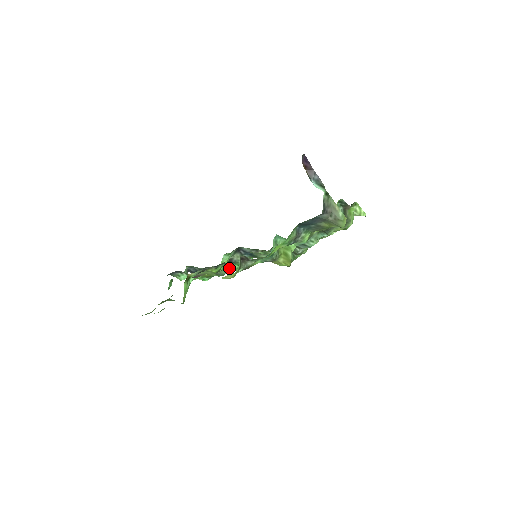
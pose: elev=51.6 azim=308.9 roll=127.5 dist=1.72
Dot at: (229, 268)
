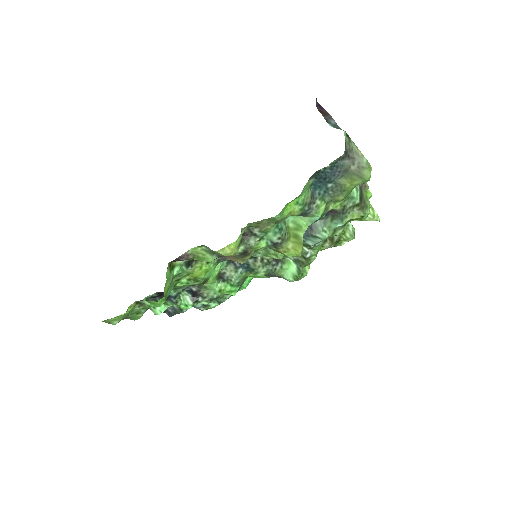
Dot at: (219, 287)
